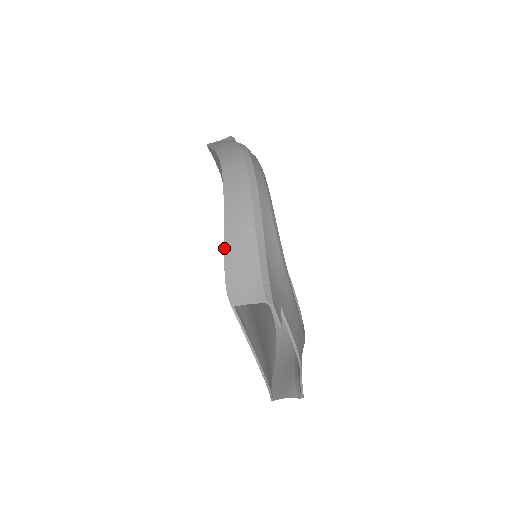
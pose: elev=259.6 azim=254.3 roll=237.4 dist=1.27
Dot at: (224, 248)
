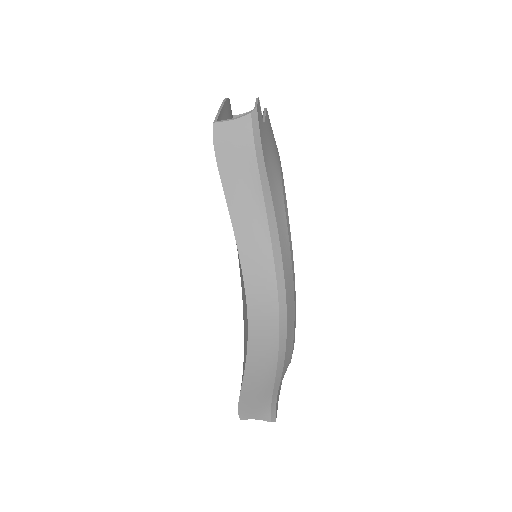
Dot at: (241, 391)
